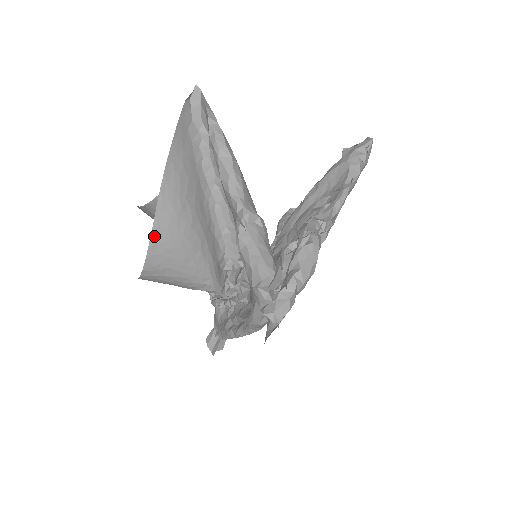
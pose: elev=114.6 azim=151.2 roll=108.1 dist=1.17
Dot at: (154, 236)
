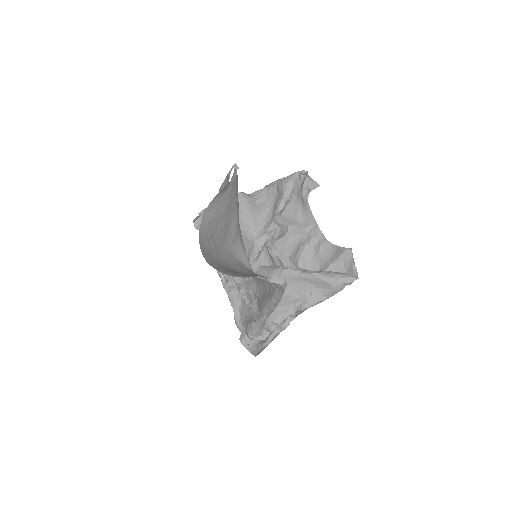
Dot at: occluded
